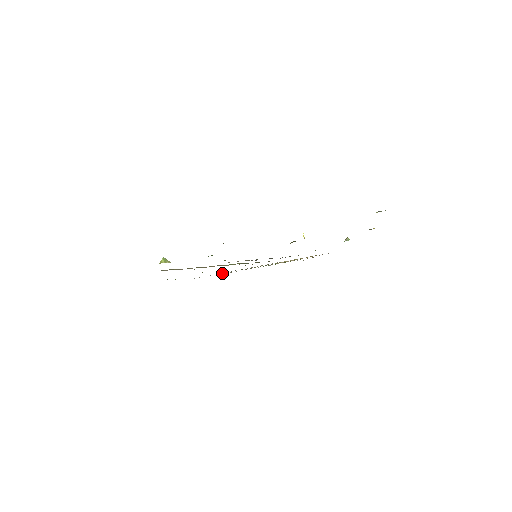
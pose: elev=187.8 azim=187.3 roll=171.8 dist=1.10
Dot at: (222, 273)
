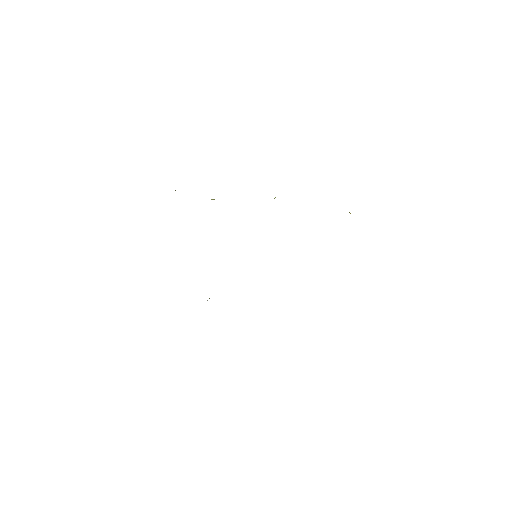
Dot at: occluded
